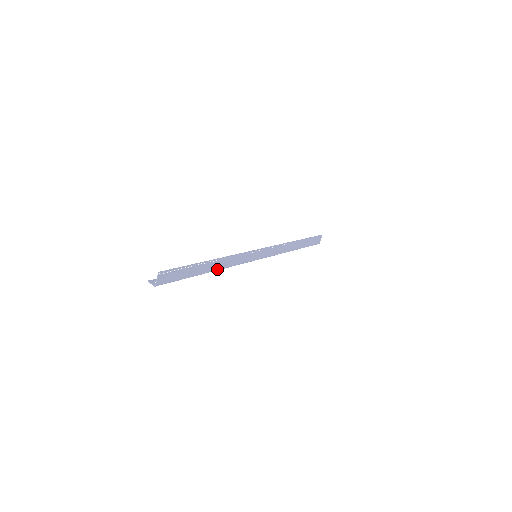
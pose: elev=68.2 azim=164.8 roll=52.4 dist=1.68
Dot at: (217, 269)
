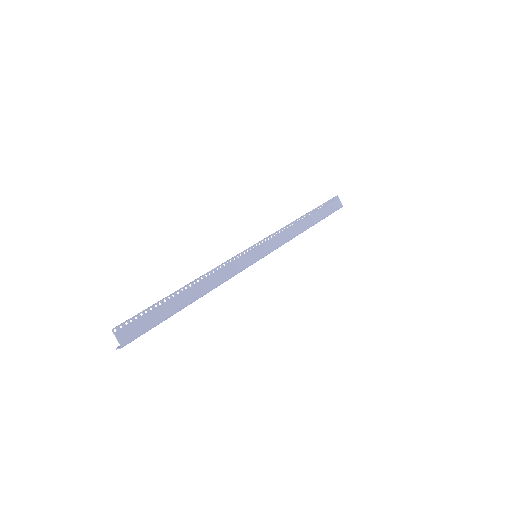
Dot at: (205, 292)
